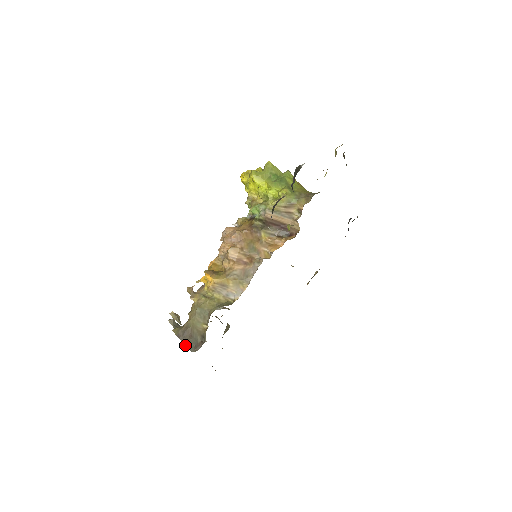
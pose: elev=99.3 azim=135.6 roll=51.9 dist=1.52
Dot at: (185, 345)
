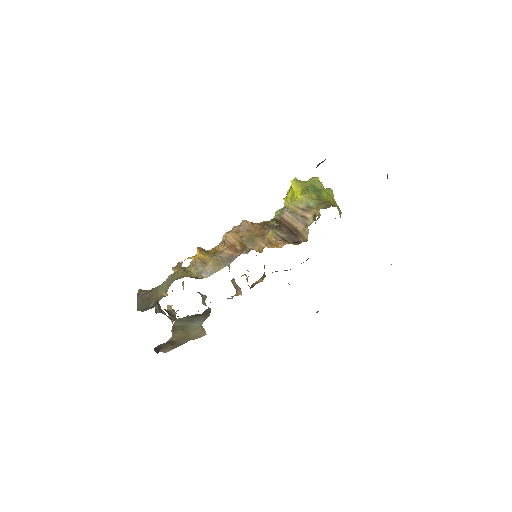
Dot at: (137, 304)
